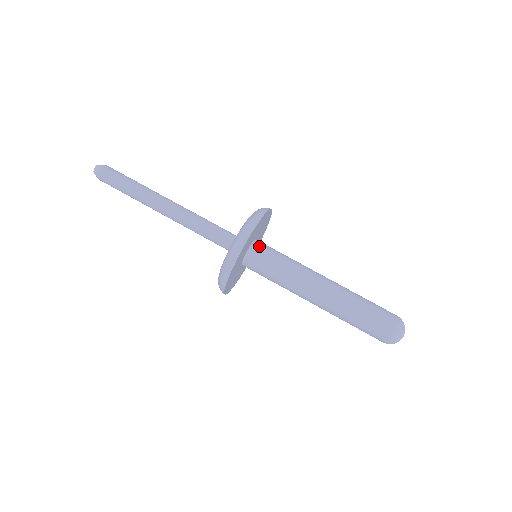
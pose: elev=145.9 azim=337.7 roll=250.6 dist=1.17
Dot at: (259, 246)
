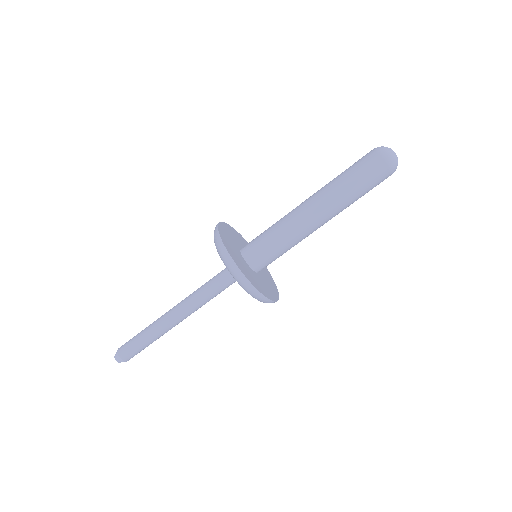
Dot at: (247, 249)
